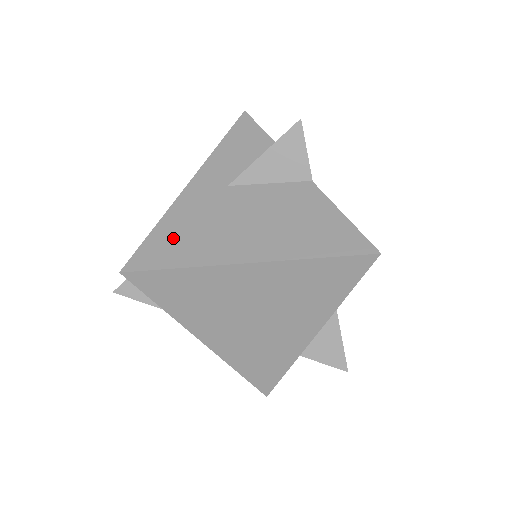
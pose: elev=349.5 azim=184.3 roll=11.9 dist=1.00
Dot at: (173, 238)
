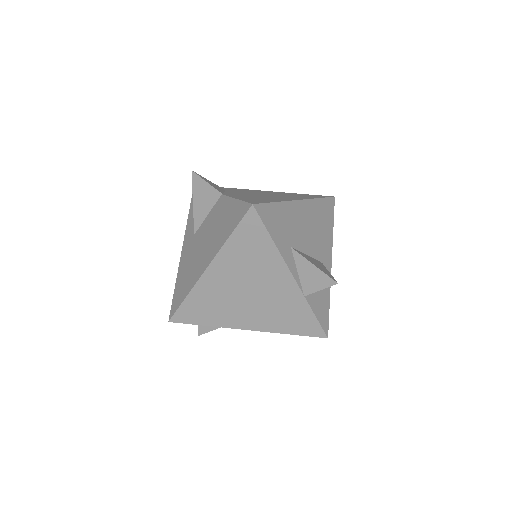
Dot at: (181, 285)
